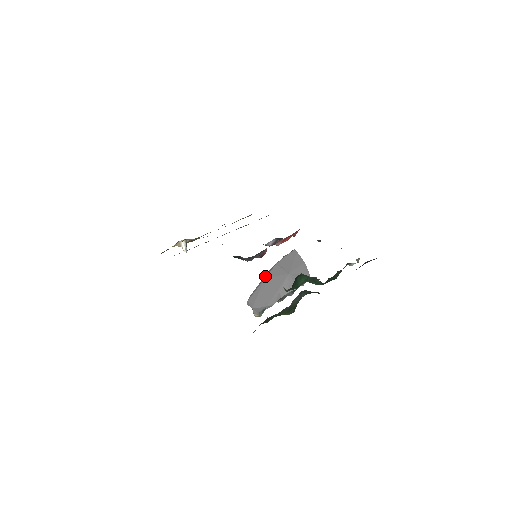
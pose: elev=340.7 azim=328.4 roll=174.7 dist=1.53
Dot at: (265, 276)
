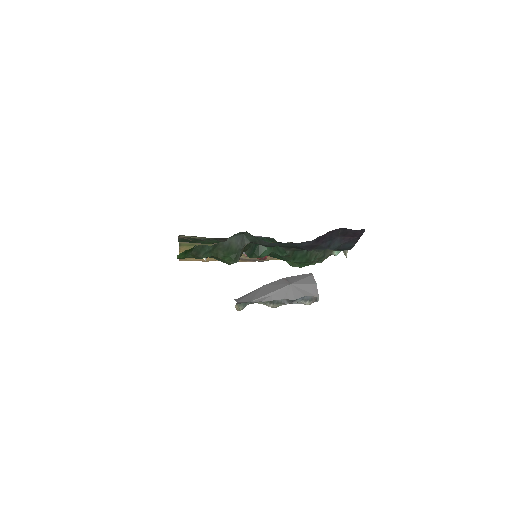
Dot at: (267, 284)
